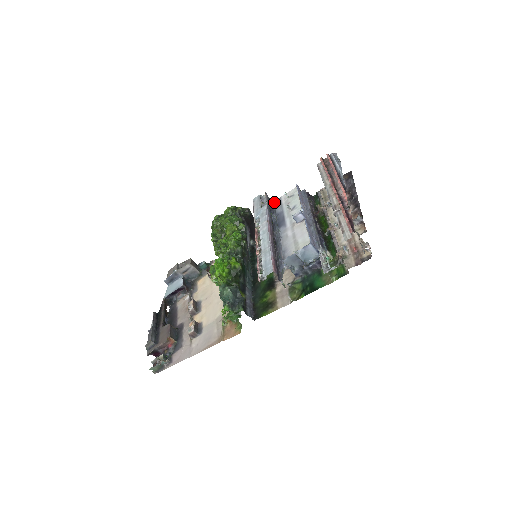
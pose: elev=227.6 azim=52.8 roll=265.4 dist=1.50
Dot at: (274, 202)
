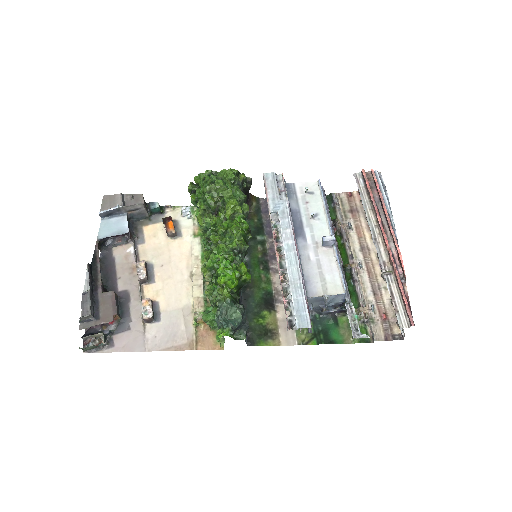
Dot at: (285, 186)
